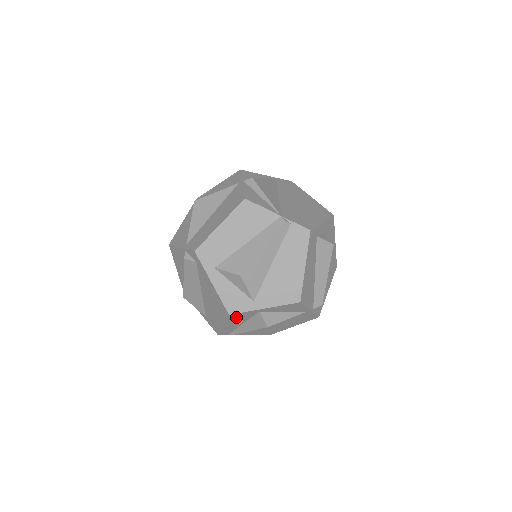
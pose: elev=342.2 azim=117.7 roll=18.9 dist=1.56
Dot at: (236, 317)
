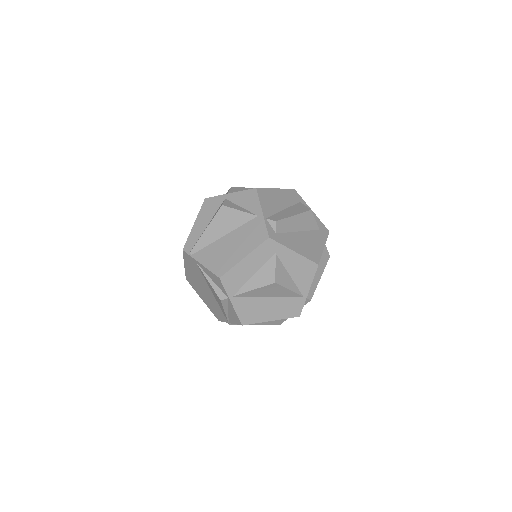
Dot at: (208, 207)
